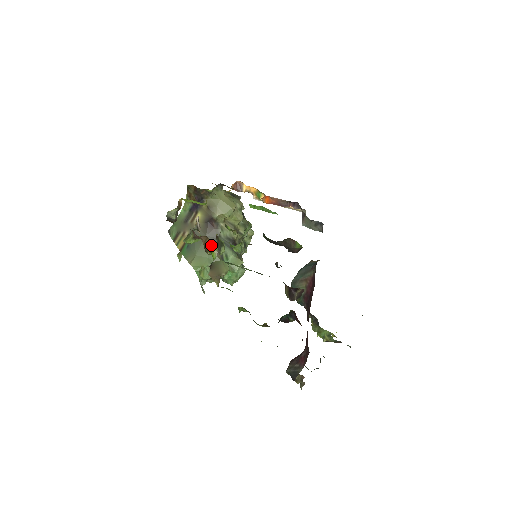
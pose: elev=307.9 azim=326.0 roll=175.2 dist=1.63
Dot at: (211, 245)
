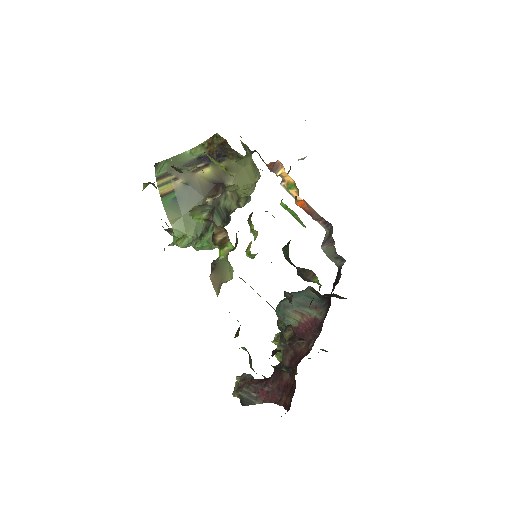
Dot at: (226, 241)
